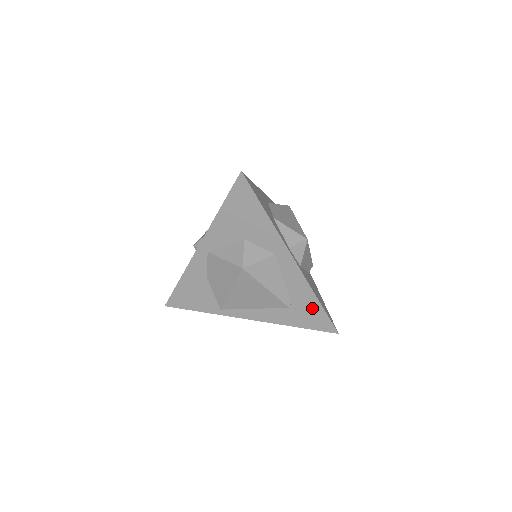
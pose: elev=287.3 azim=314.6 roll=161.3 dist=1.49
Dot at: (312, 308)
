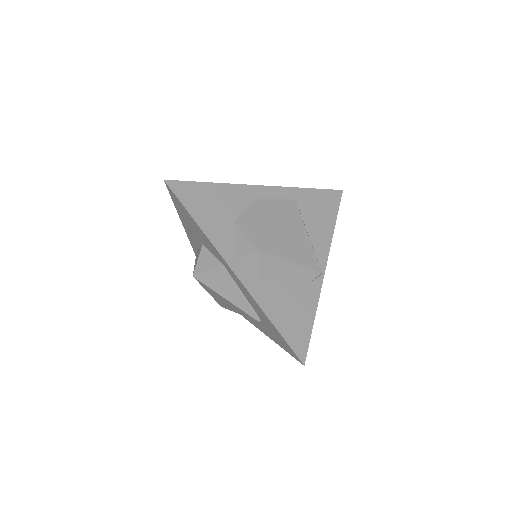
Dot at: (273, 329)
